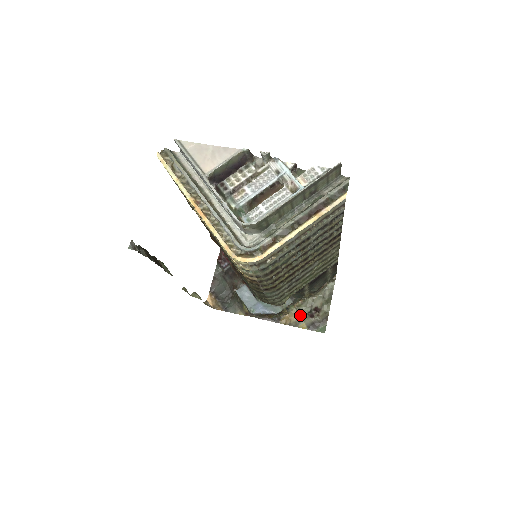
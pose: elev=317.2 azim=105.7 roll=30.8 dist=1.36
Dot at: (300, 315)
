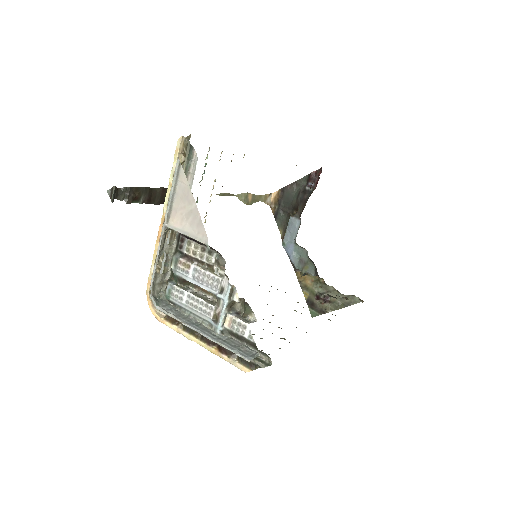
Dot at: (313, 286)
